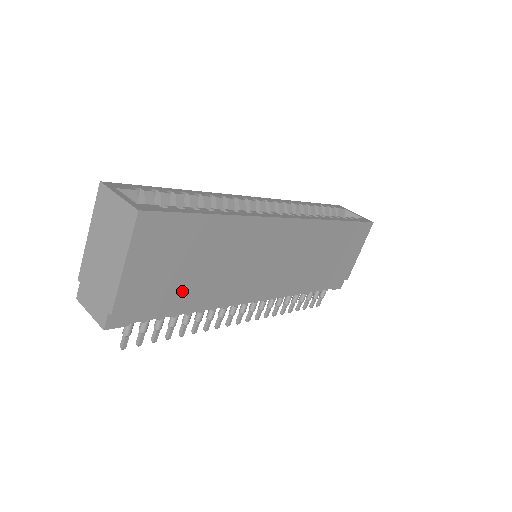
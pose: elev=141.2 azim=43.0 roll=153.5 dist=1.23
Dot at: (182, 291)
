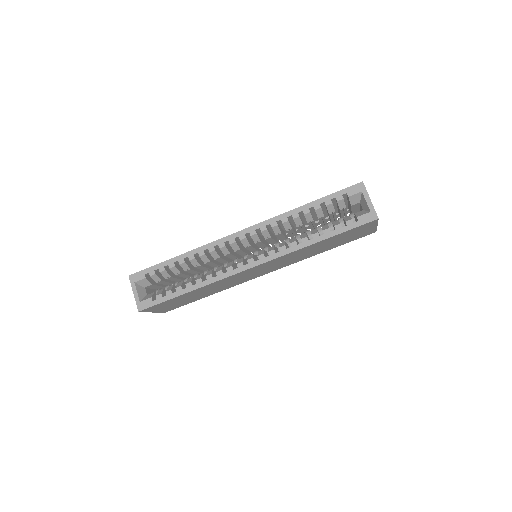
Dot at: (196, 299)
